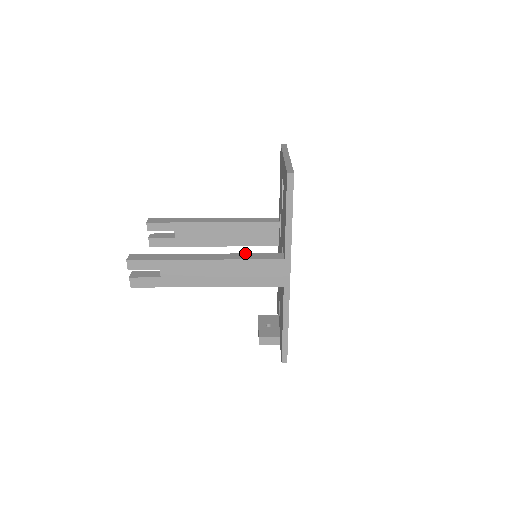
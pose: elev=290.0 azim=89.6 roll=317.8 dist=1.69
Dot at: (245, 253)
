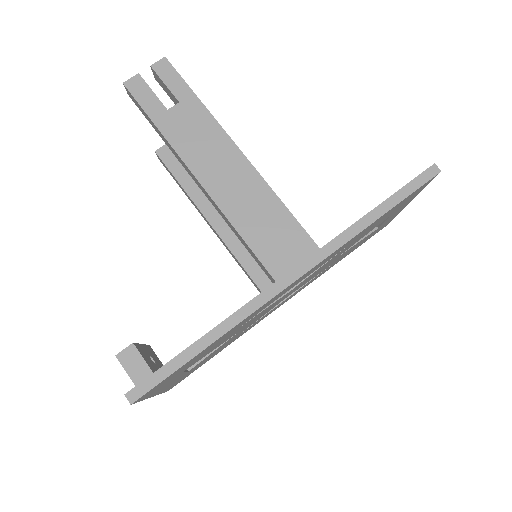
Dot at: occluded
